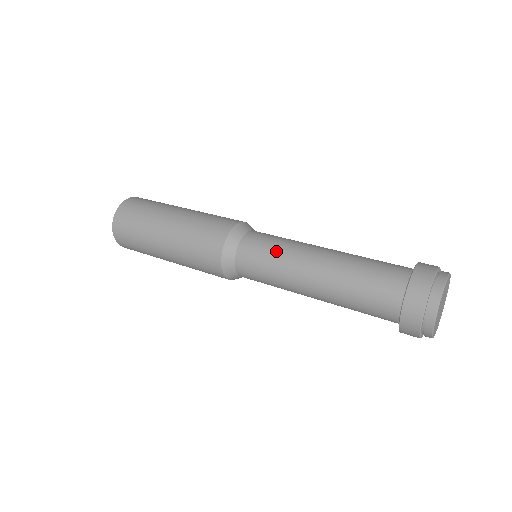
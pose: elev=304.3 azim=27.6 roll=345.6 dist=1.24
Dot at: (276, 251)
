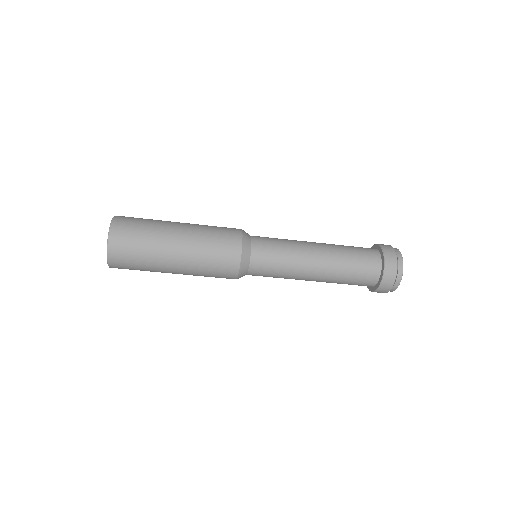
Dot at: (284, 242)
